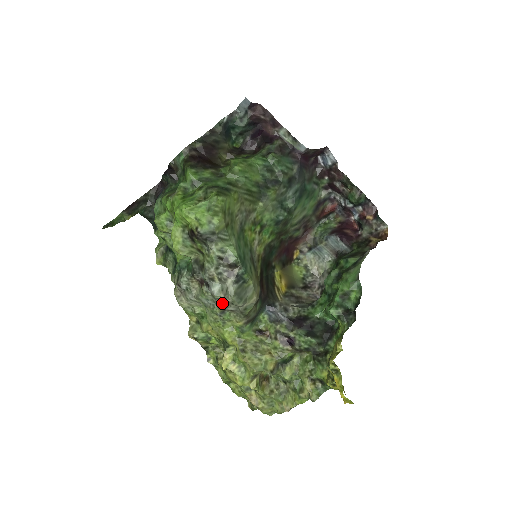
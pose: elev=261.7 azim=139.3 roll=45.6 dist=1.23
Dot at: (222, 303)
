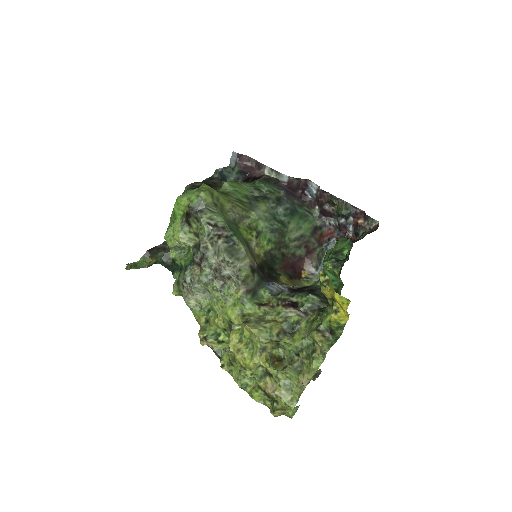
Dot at: (217, 268)
